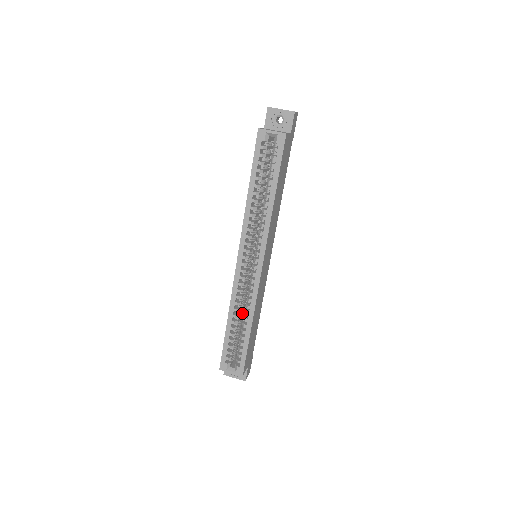
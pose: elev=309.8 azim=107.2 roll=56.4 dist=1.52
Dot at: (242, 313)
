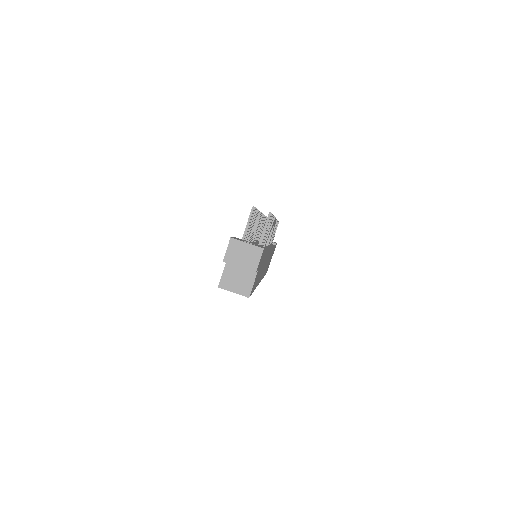
Dot at: occluded
